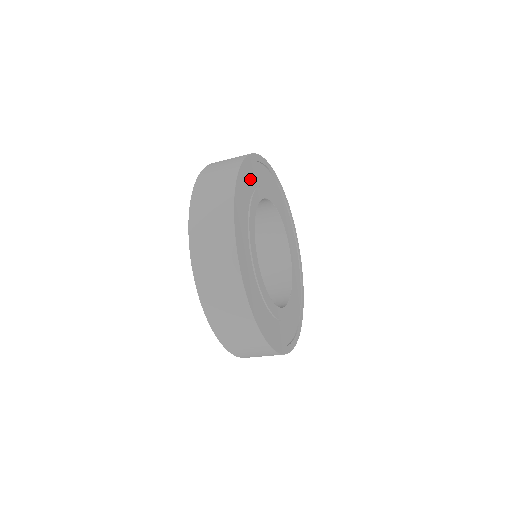
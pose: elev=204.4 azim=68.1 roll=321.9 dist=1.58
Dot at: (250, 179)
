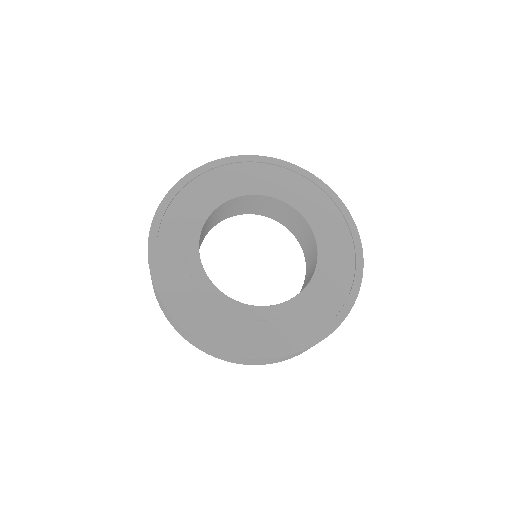
Dot at: (241, 174)
